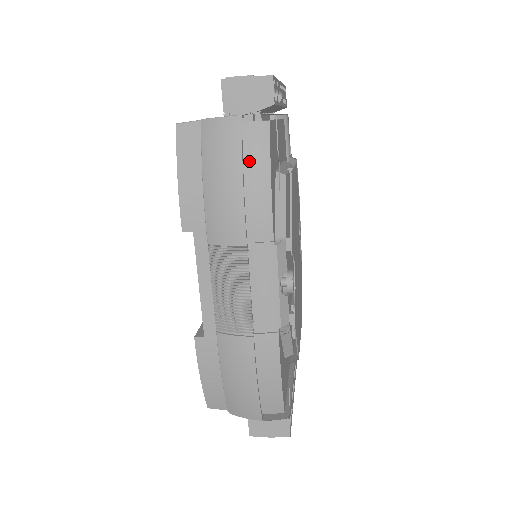
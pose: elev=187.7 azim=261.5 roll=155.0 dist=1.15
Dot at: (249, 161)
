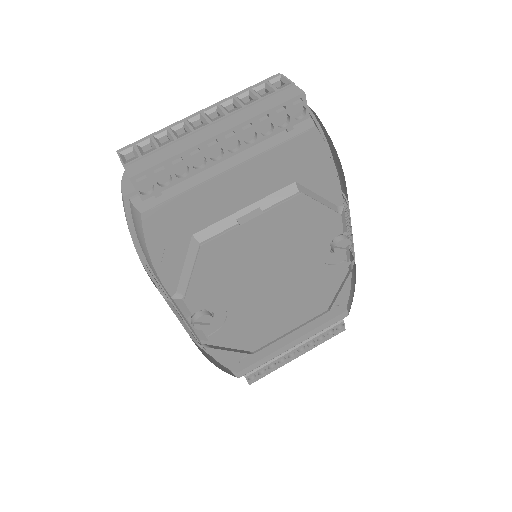
Dot at: (137, 234)
